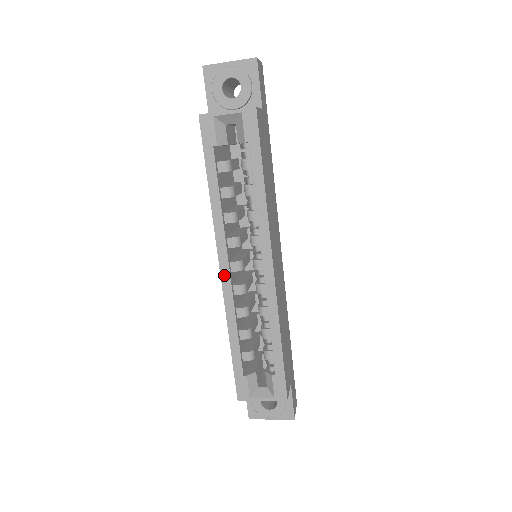
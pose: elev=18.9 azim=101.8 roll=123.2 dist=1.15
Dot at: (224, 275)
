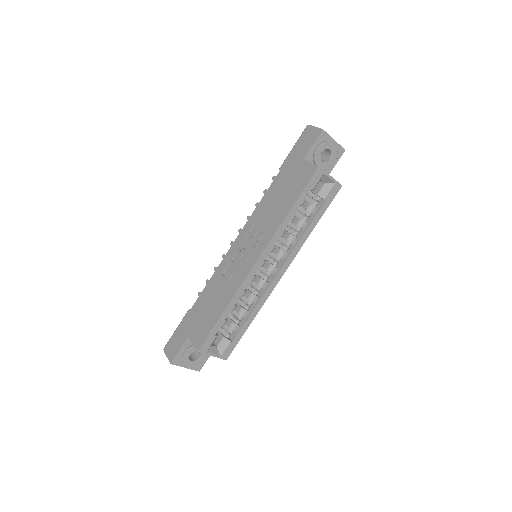
Dot at: (256, 267)
